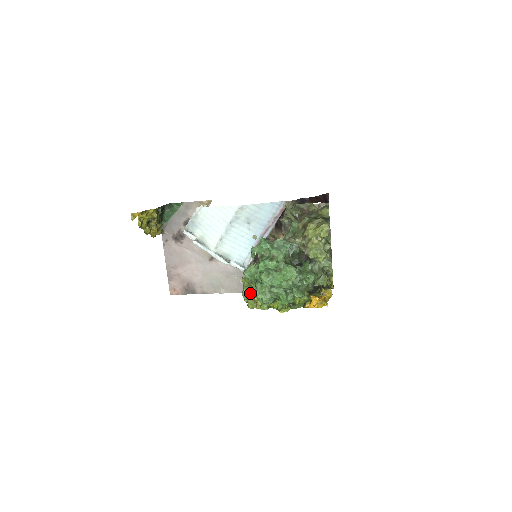
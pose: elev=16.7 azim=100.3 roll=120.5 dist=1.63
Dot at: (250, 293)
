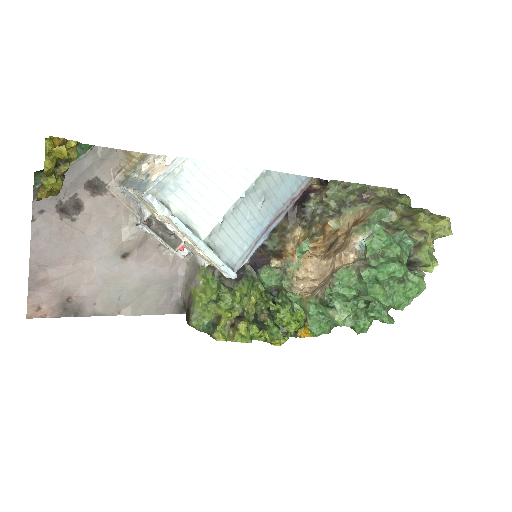
Dot at: (210, 315)
